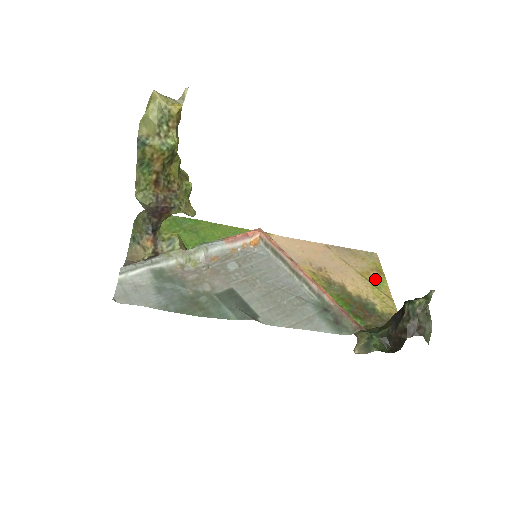
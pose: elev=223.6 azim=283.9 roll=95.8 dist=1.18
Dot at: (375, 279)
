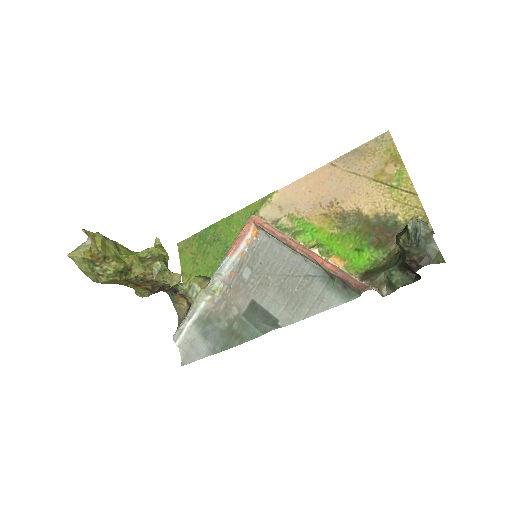
Dot at: (391, 176)
